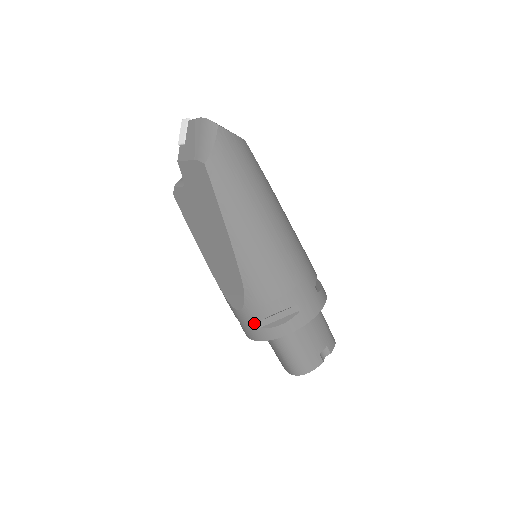
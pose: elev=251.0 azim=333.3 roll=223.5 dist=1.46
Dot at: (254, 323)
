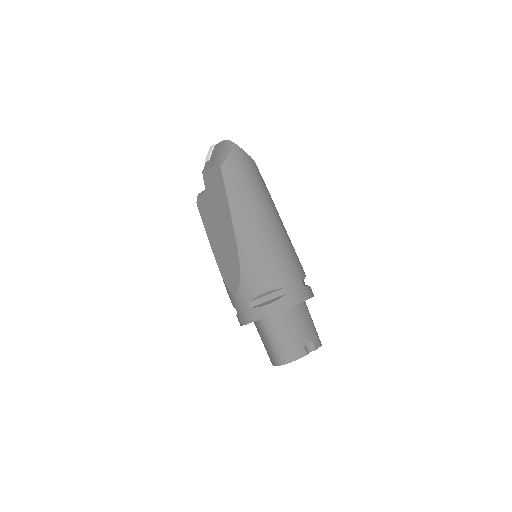
Dot at: (246, 303)
